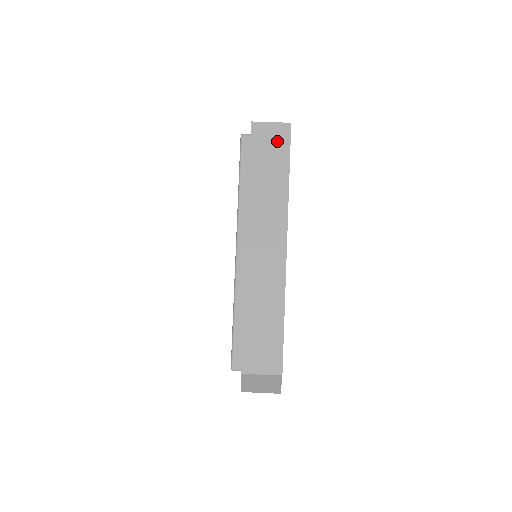
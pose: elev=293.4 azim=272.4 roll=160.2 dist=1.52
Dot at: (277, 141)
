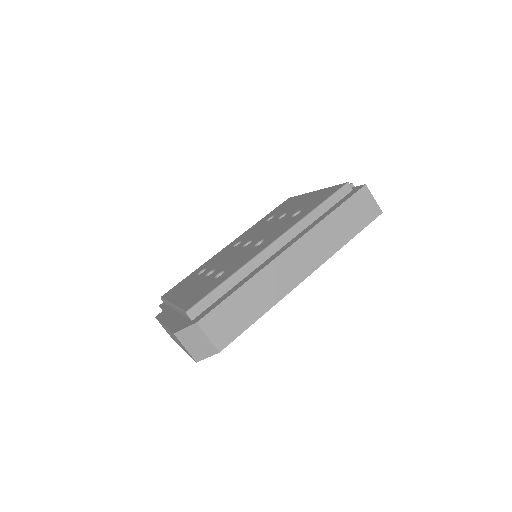
Dot at: (366, 212)
